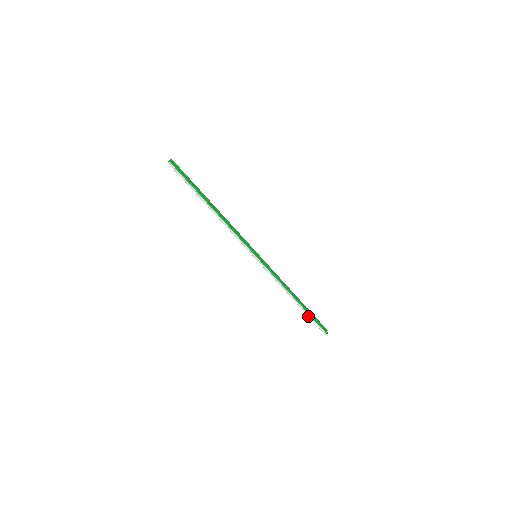
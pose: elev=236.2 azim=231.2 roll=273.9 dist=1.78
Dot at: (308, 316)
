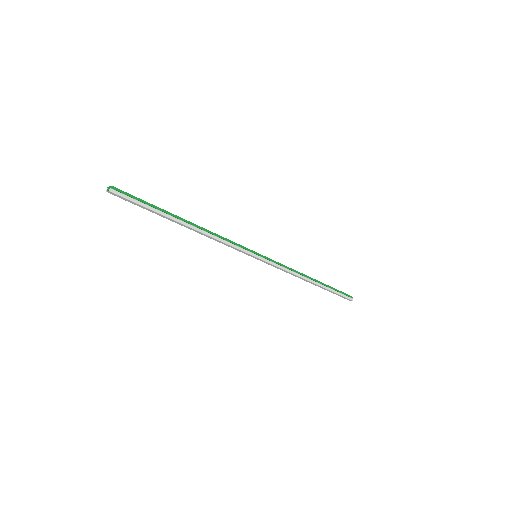
Dot at: (331, 291)
